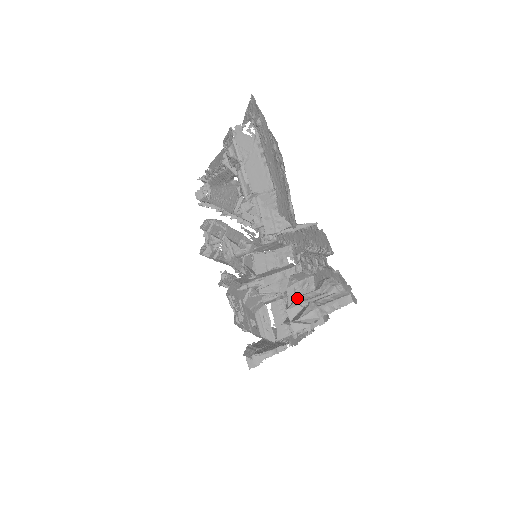
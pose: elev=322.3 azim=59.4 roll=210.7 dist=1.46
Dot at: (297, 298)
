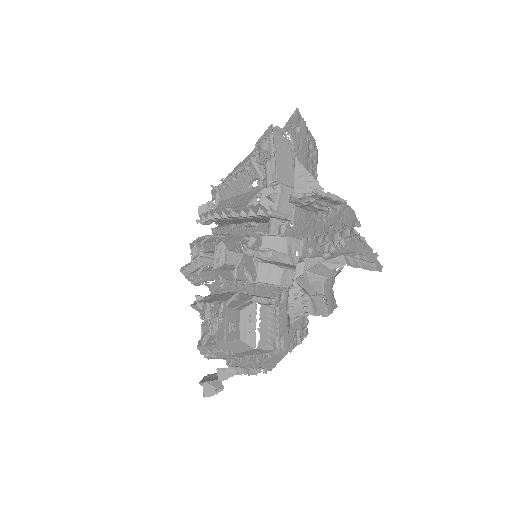
Dot at: (317, 254)
